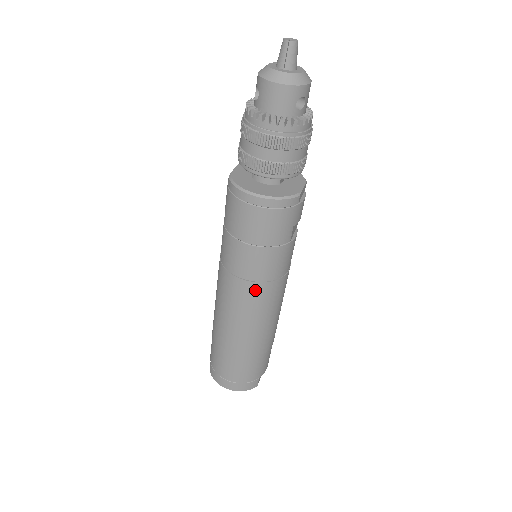
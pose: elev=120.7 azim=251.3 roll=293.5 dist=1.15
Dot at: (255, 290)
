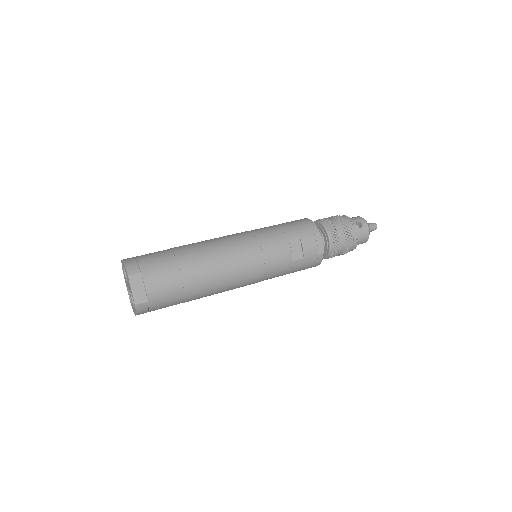
Dot at: (245, 234)
